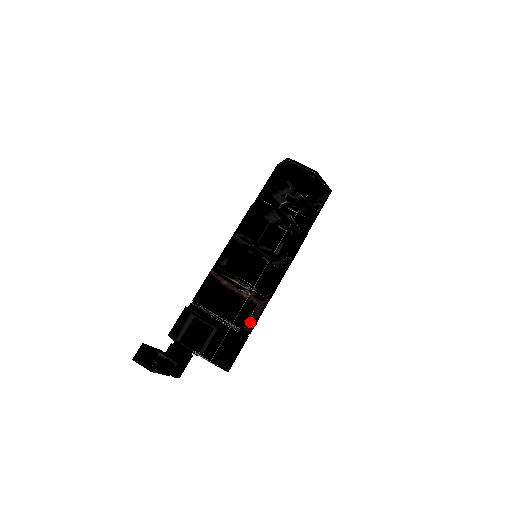
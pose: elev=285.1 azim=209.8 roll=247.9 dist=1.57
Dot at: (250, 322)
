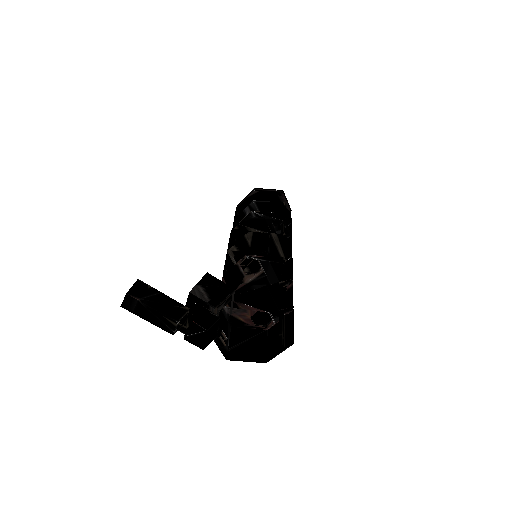
Dot at: (280, 283)
